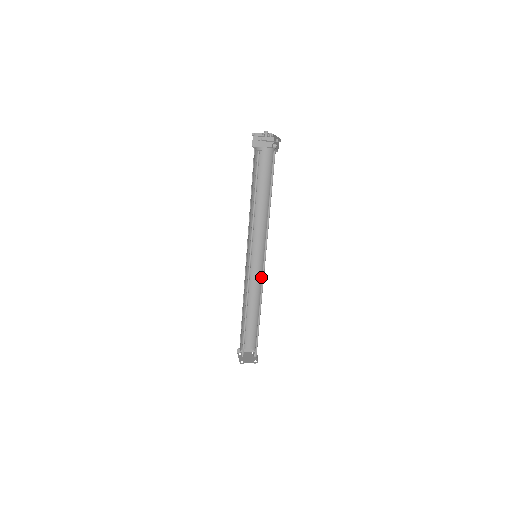
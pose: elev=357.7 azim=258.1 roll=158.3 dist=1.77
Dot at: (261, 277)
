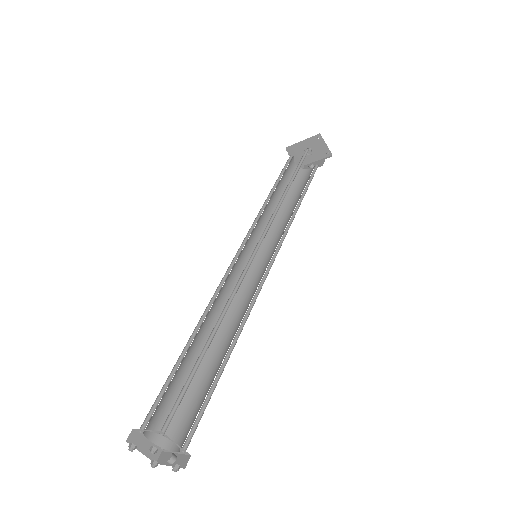
Dot at: (244, 297)
